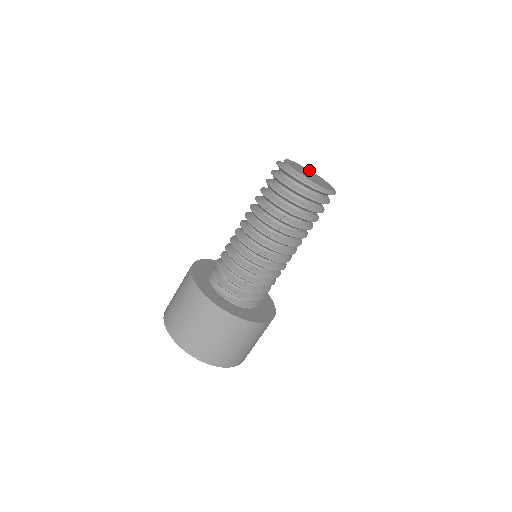
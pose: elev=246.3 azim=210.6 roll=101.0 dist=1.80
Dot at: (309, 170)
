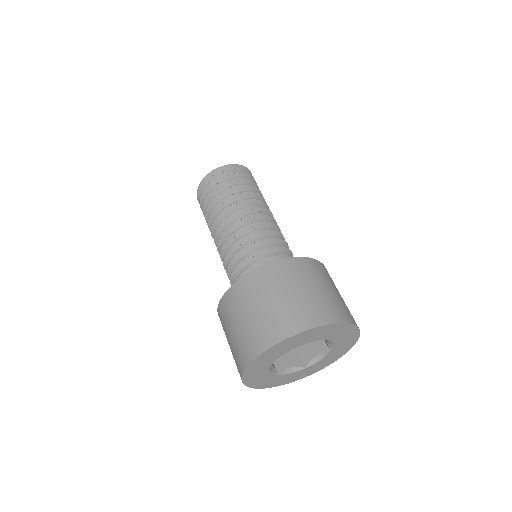
Dot at: occluded
